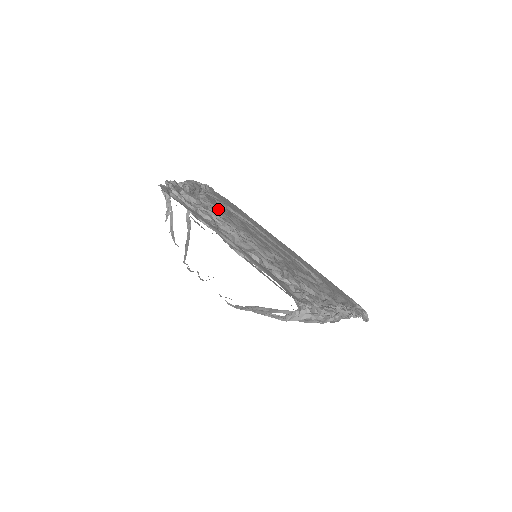
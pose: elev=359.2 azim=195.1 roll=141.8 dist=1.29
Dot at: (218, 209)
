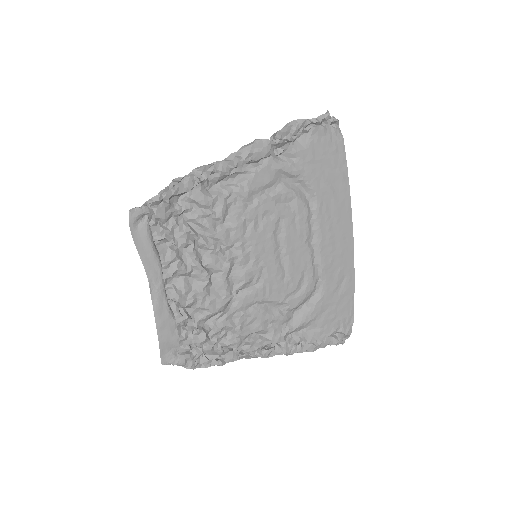
Dot at: (241, 206)
